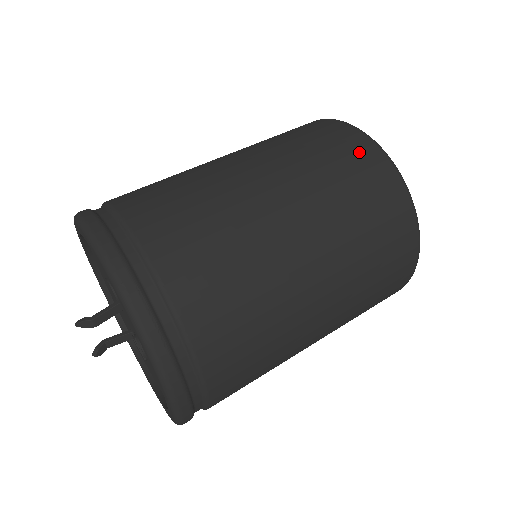
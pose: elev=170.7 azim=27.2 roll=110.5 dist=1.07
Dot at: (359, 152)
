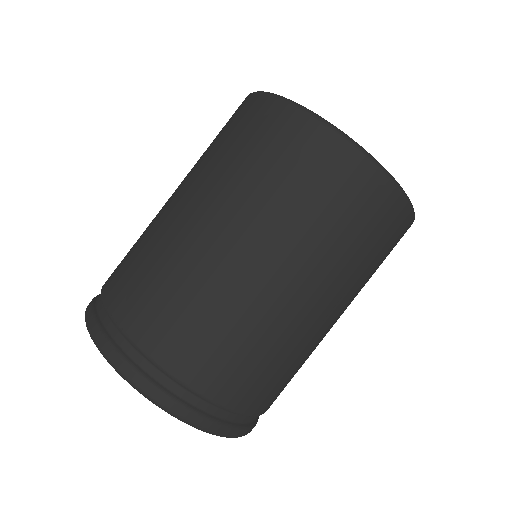
Dot at: (237, 112)
